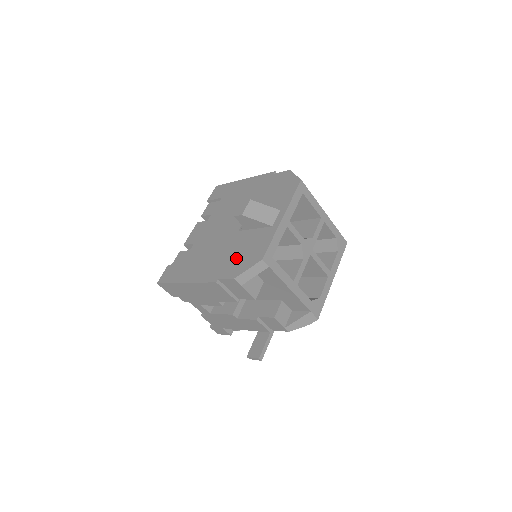
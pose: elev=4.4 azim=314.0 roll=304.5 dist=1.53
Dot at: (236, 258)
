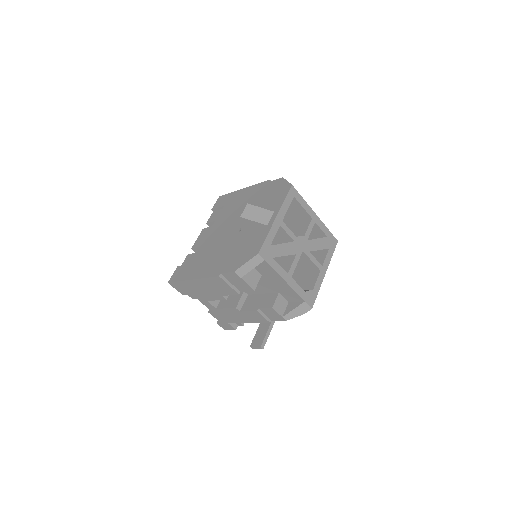
Dot at: (236, 255)
